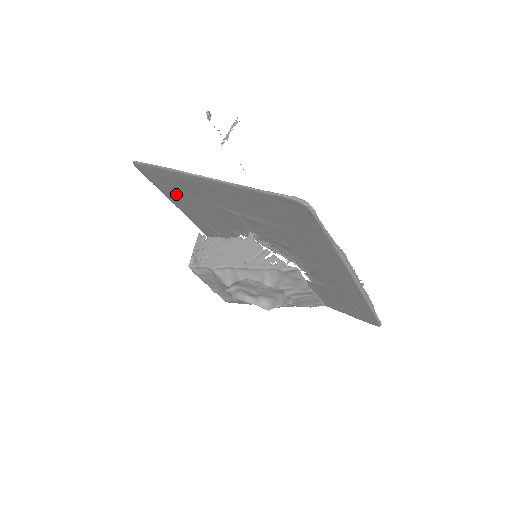
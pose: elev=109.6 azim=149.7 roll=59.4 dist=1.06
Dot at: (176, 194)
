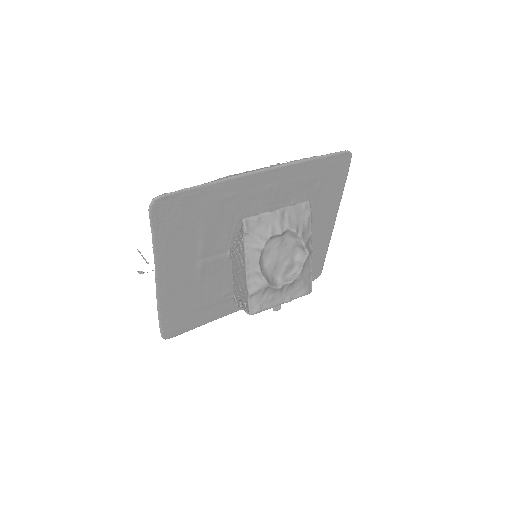
Dot at: (197, 313)
